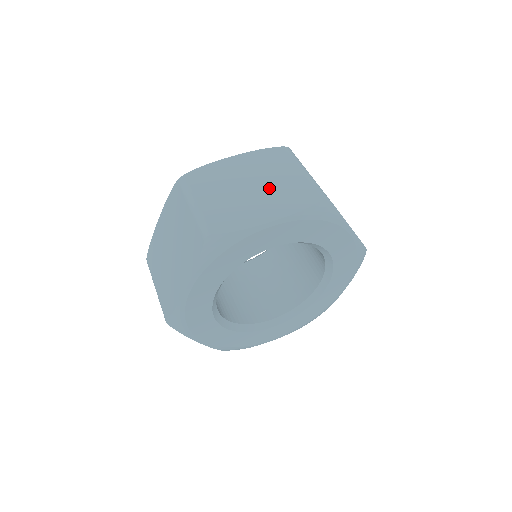
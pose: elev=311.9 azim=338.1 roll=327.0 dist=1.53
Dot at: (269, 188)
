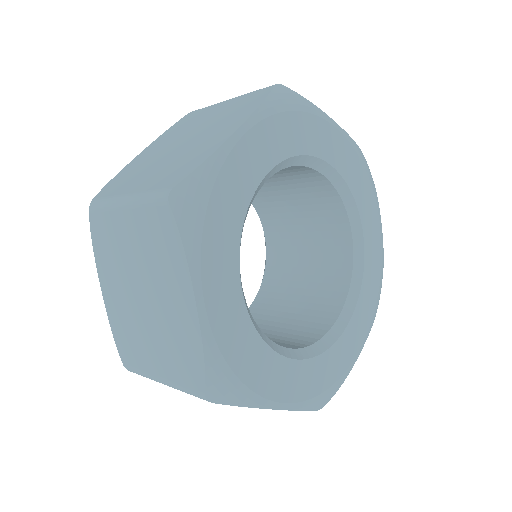
Dot at: occluded
